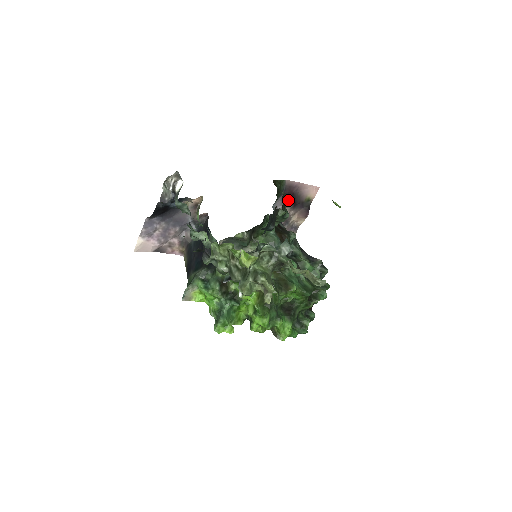
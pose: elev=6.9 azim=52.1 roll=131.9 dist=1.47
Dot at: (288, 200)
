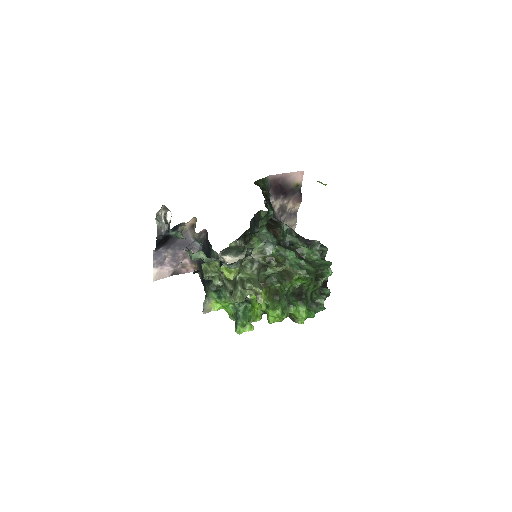
Dot at: (277, 192)
